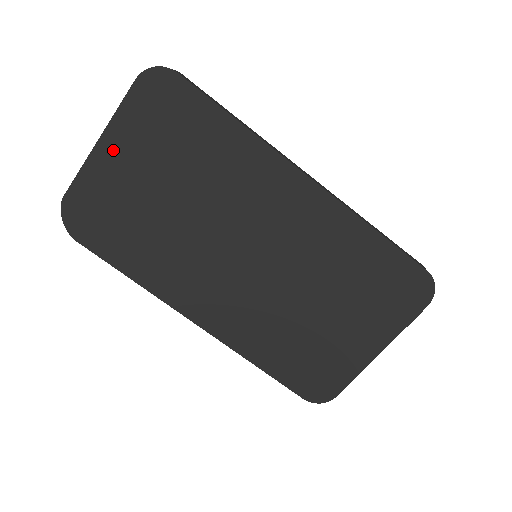
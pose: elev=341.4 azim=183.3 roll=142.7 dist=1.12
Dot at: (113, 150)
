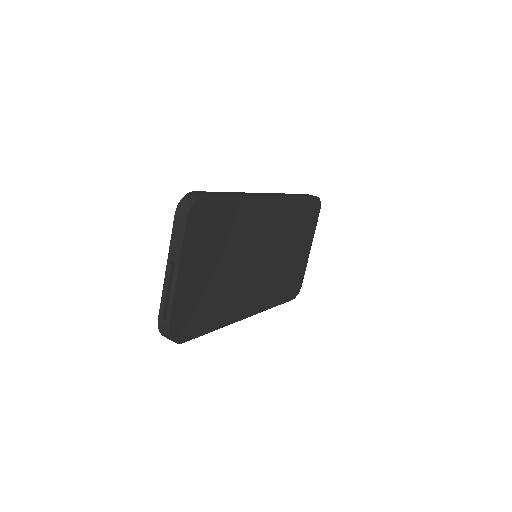
Dot at: (187, 271)
